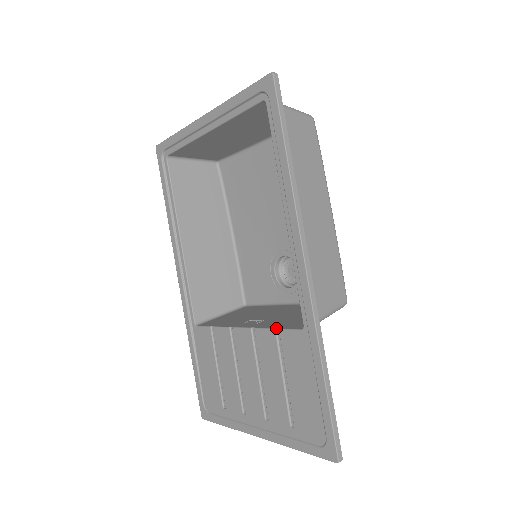
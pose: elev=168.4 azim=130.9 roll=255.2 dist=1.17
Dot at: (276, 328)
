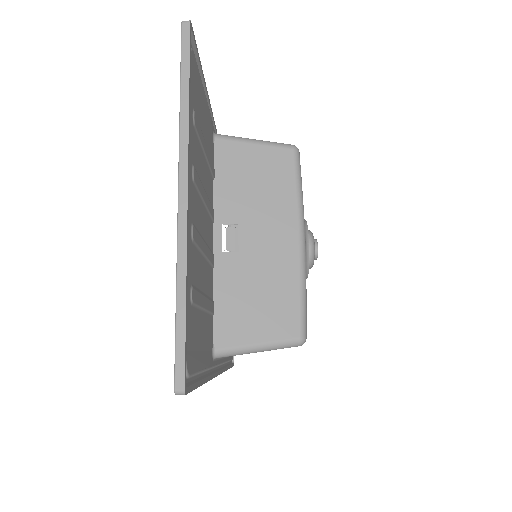
Dot at: occluded
